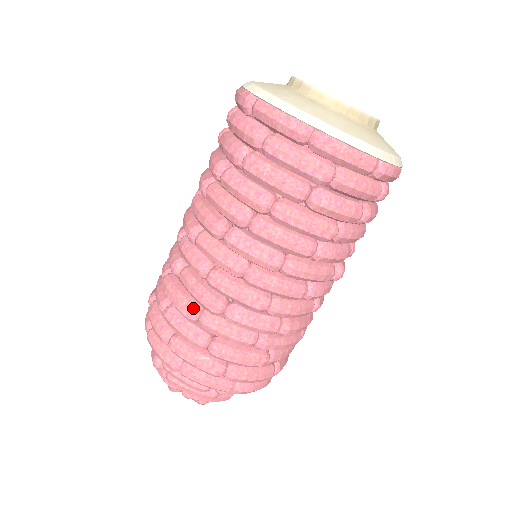
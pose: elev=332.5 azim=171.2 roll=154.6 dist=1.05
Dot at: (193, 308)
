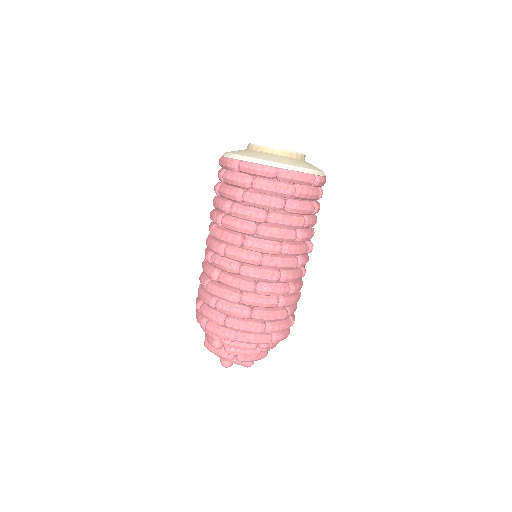
Dot at: (236, 294)
